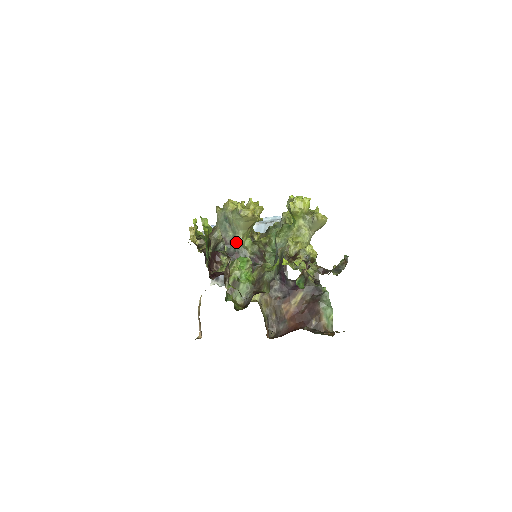
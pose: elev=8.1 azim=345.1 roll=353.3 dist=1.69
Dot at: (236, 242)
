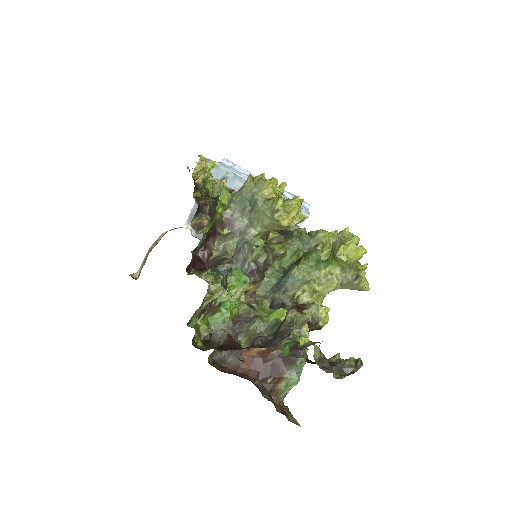
Dot at: (245, 236)
